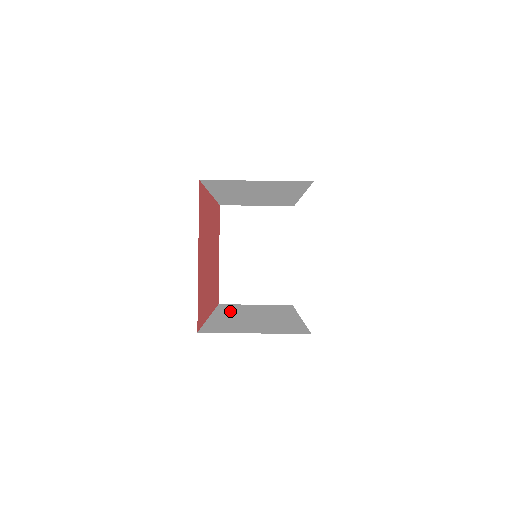
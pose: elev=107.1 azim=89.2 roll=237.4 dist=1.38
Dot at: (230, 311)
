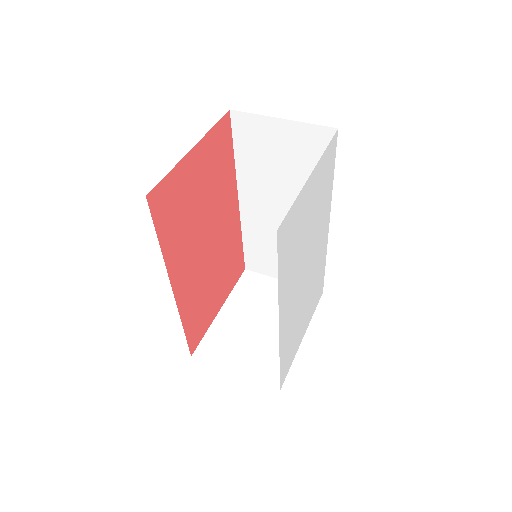
Dot at: occluded
